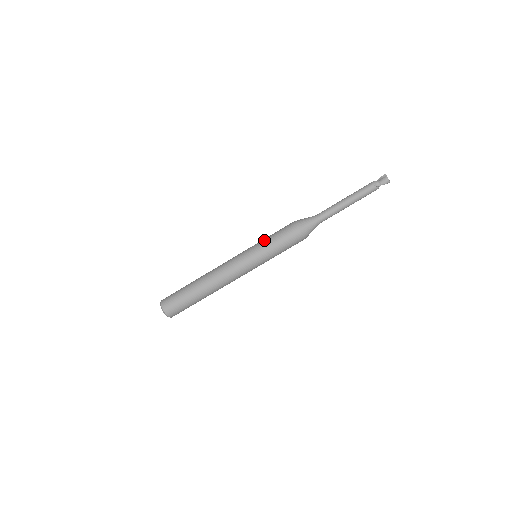
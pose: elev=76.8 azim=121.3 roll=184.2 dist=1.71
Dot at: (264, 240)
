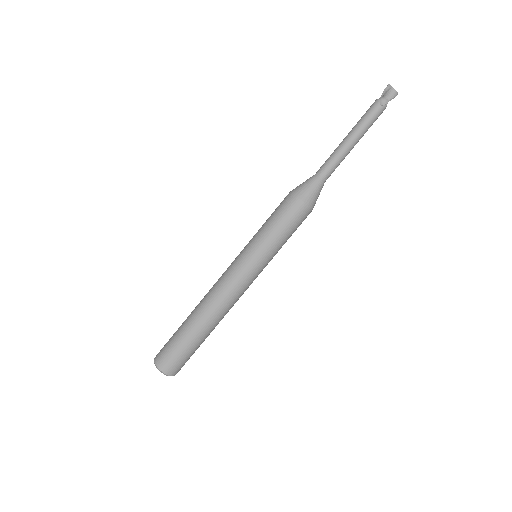
Dot at: (259, 231)
